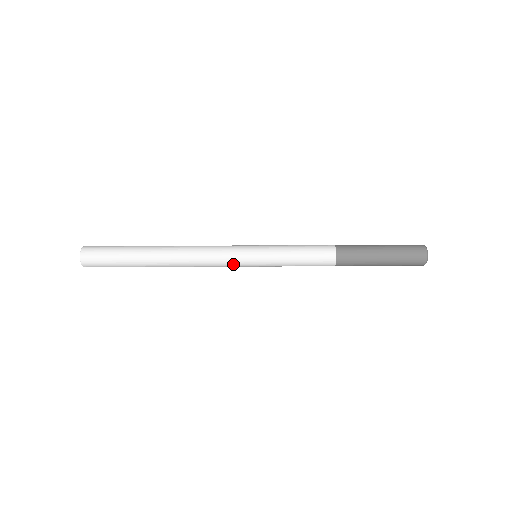
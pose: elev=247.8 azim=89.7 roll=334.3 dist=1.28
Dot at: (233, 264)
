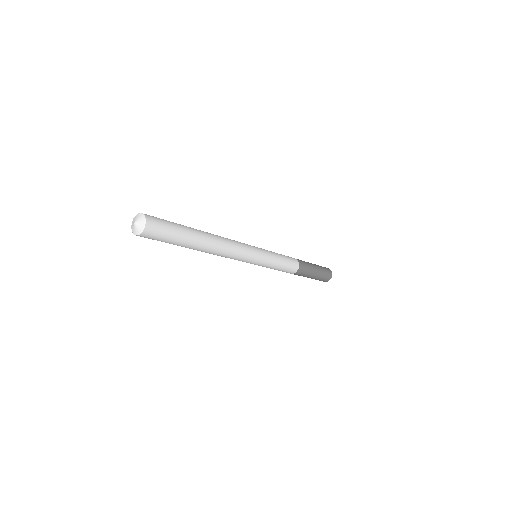
Dot at: occluded
